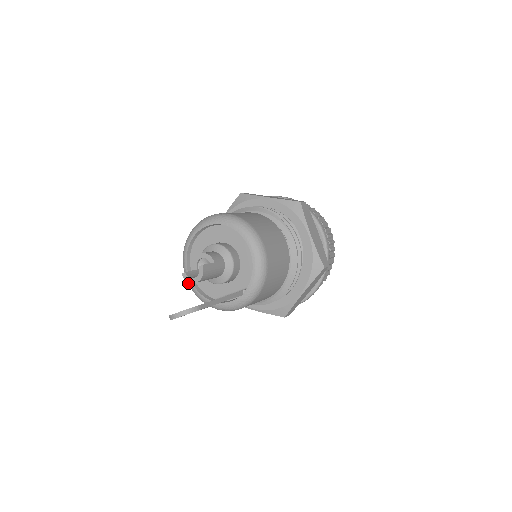
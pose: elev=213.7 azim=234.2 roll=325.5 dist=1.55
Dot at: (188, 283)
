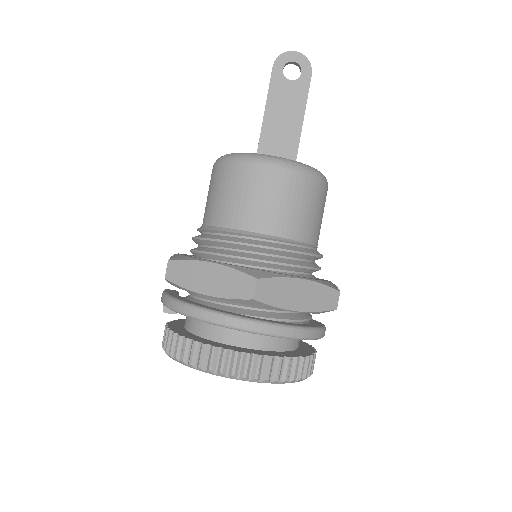
Dot at: occluded
